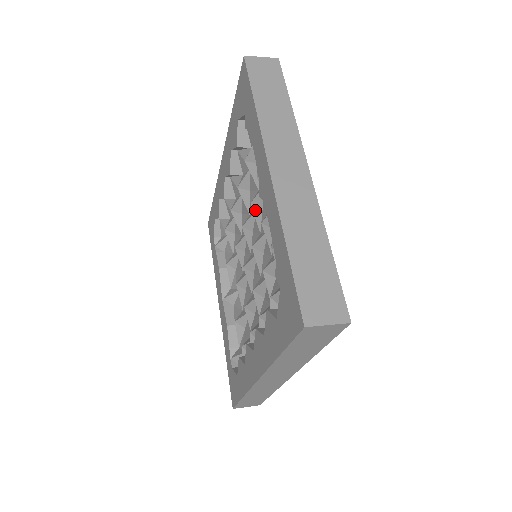
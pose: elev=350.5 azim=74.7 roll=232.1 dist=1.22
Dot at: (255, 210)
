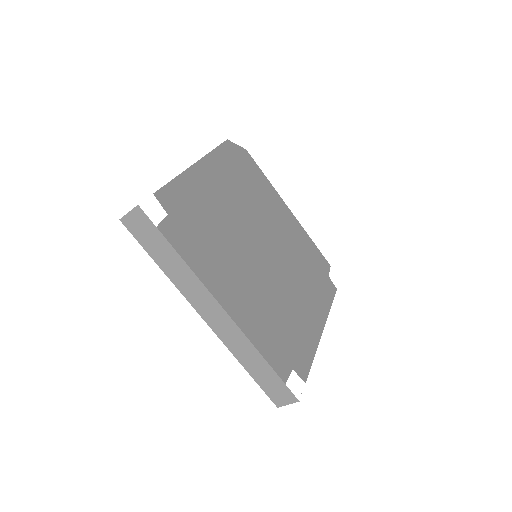
Dot at: occluded
